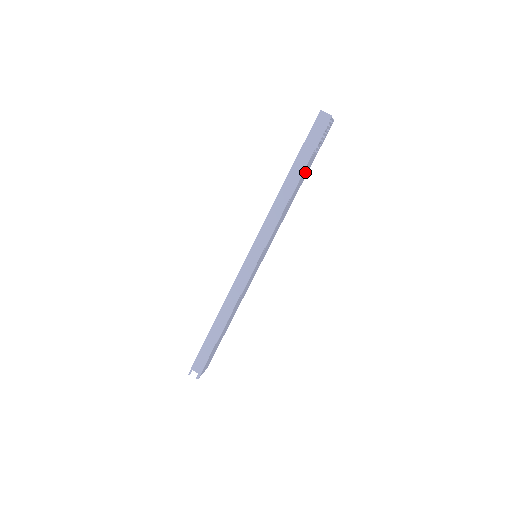
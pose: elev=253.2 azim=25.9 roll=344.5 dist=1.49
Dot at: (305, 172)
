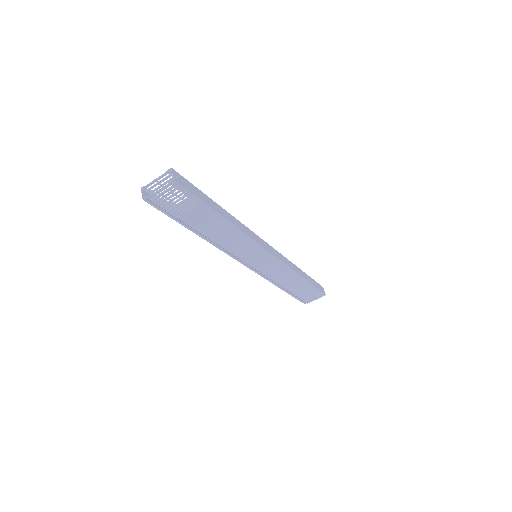
Dot at: (202, 220)
